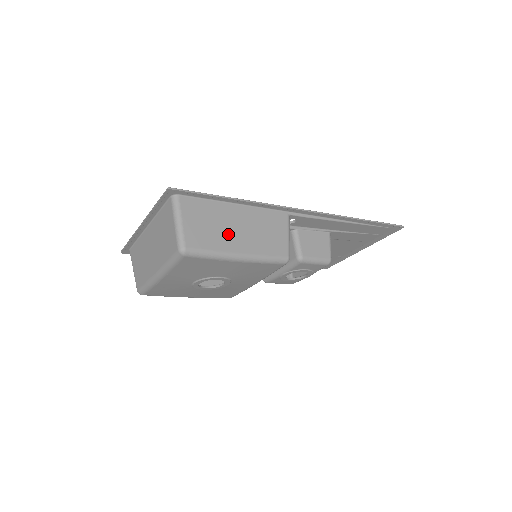
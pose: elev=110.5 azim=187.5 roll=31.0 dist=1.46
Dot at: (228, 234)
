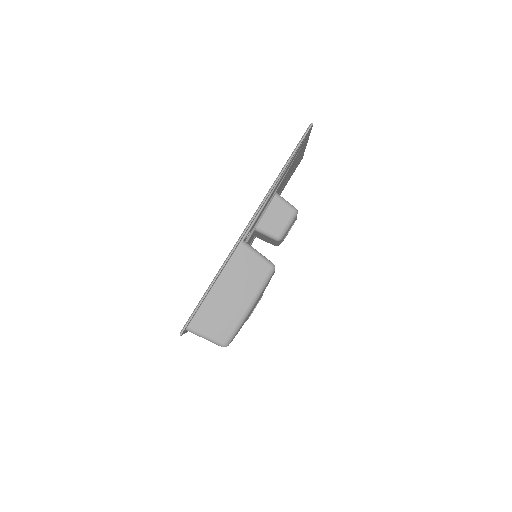
Dot at: (231, 306)
